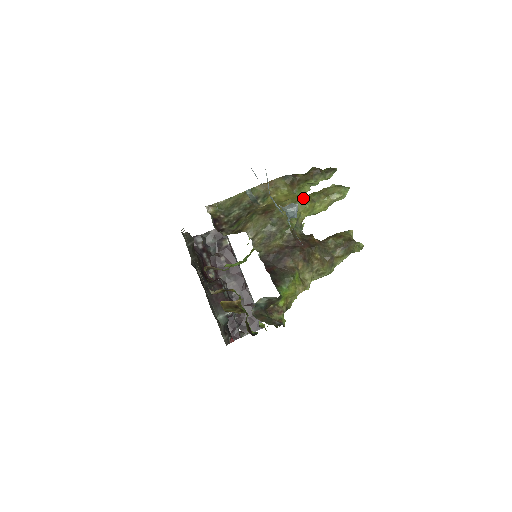
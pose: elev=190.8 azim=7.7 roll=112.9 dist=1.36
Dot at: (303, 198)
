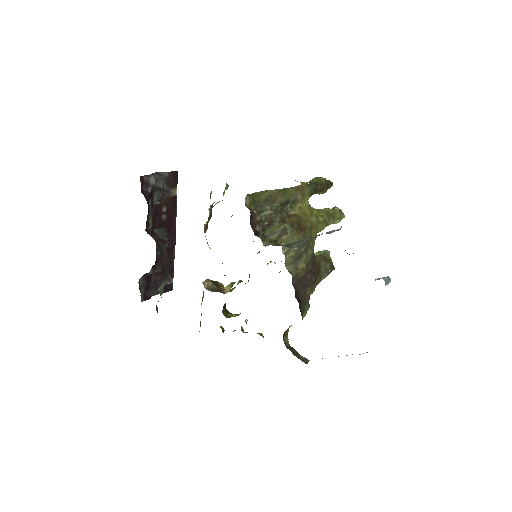
Dot at: (324, 220)
